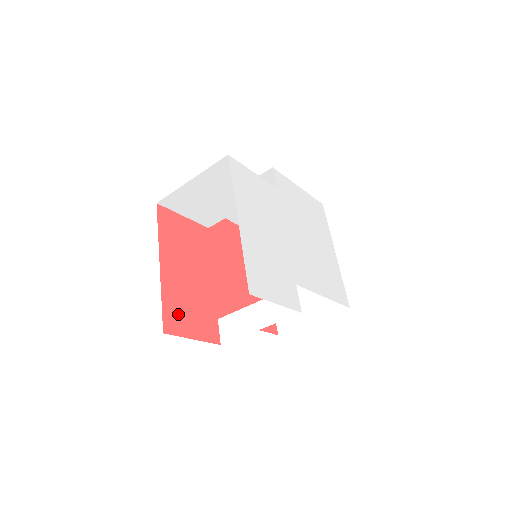
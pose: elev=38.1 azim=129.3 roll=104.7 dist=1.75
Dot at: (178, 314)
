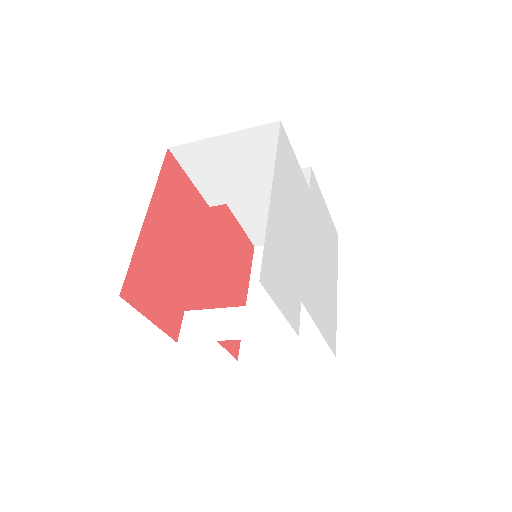
Dot at: (145, 282)
